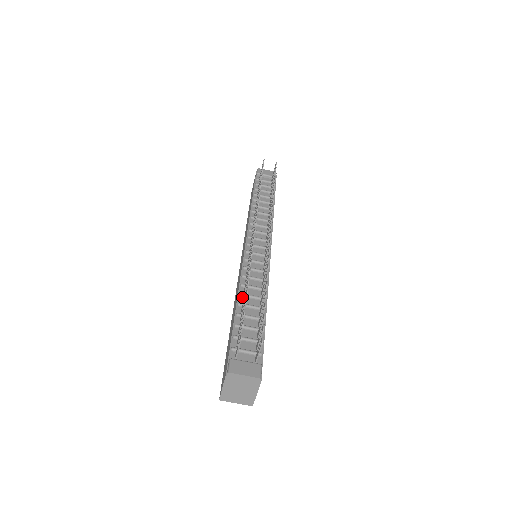
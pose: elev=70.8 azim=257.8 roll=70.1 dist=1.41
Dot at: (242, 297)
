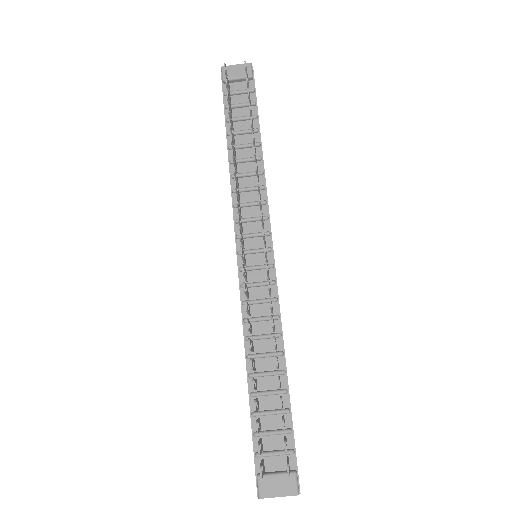
Dot at: occluded
